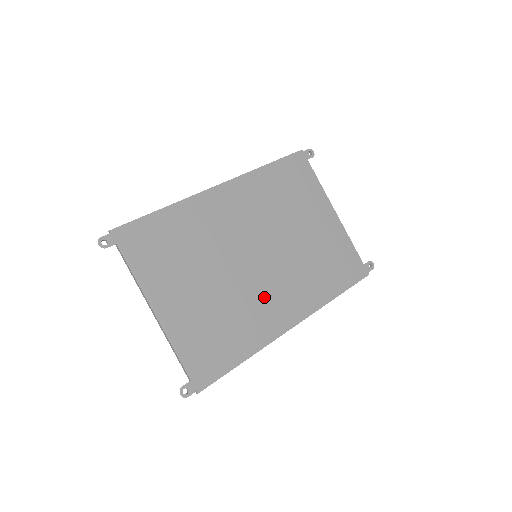
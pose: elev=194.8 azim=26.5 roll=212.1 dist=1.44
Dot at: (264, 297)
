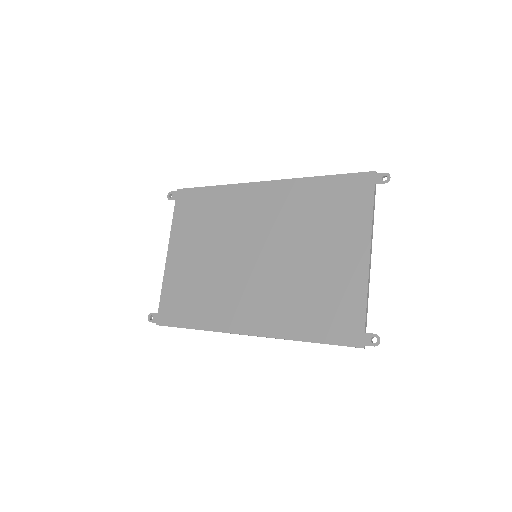
Dot at: (238, 293)
